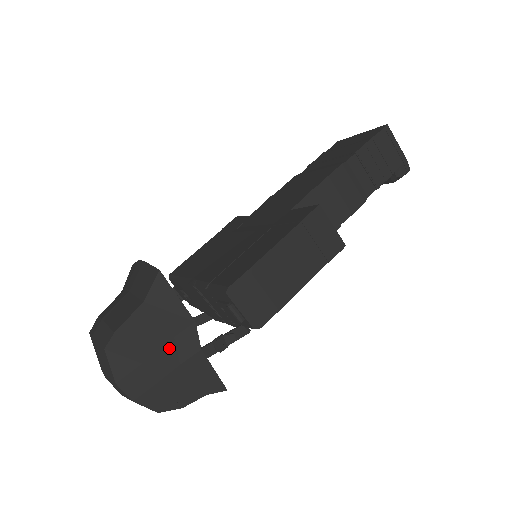
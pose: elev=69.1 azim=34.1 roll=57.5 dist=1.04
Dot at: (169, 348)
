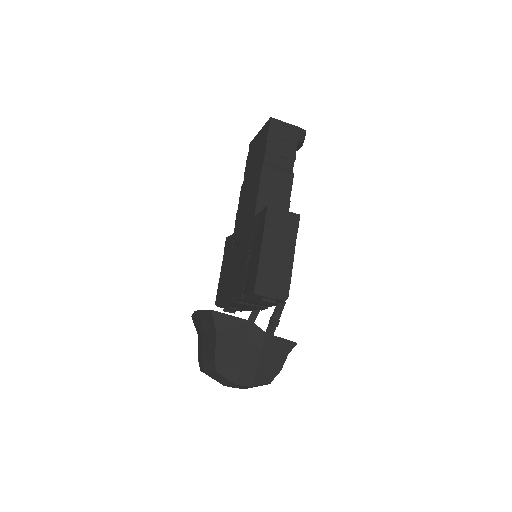
Dot at: (249, 345)
